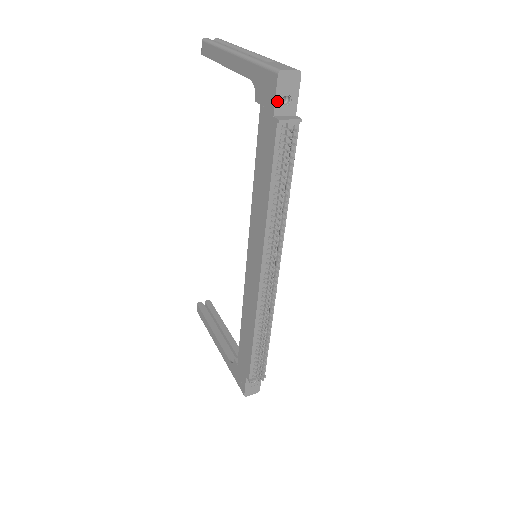
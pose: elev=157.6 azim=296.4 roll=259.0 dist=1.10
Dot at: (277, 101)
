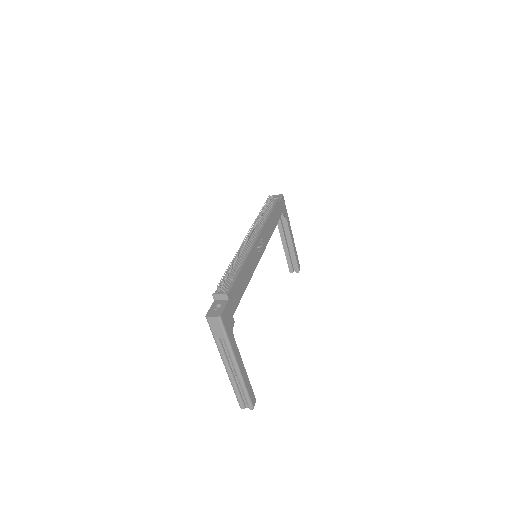
Dot at: occluded
